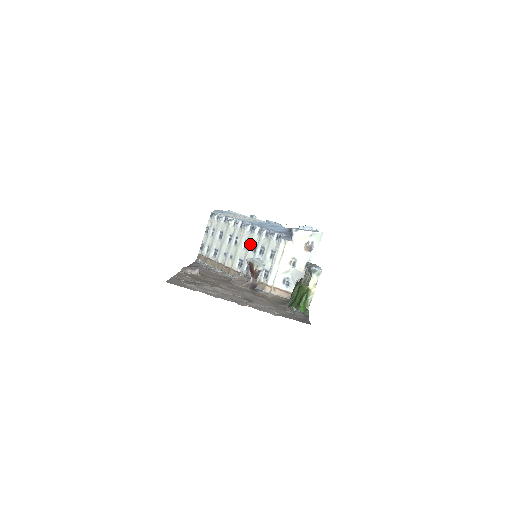
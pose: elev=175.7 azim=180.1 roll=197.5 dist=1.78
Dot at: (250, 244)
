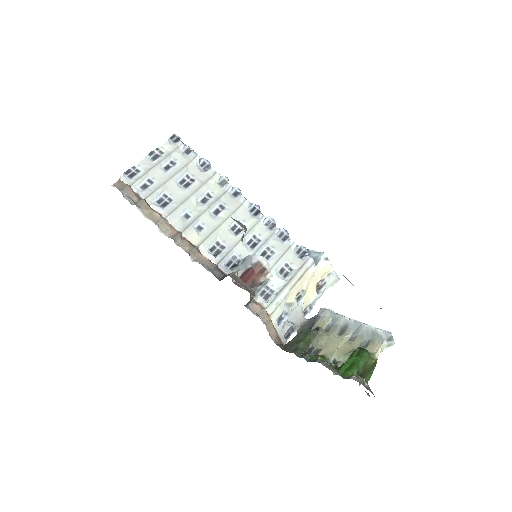
Dot at: (249, 232)
